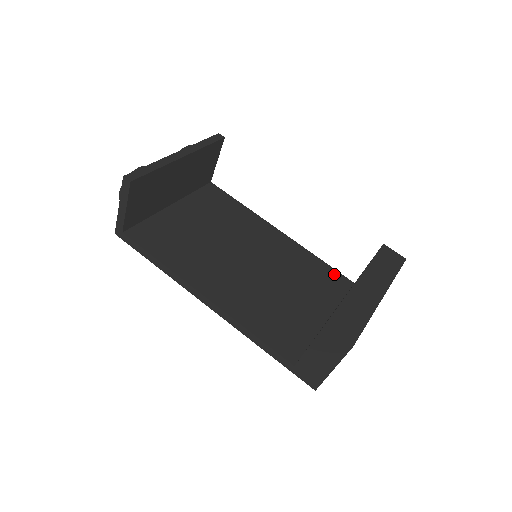
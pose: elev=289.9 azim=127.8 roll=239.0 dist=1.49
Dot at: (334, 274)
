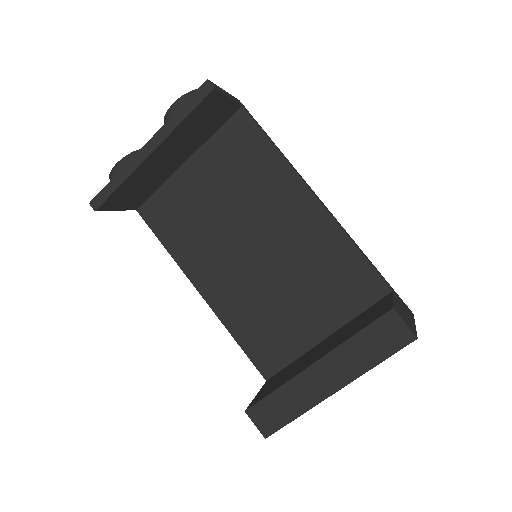
Dot at: (367, 274)
